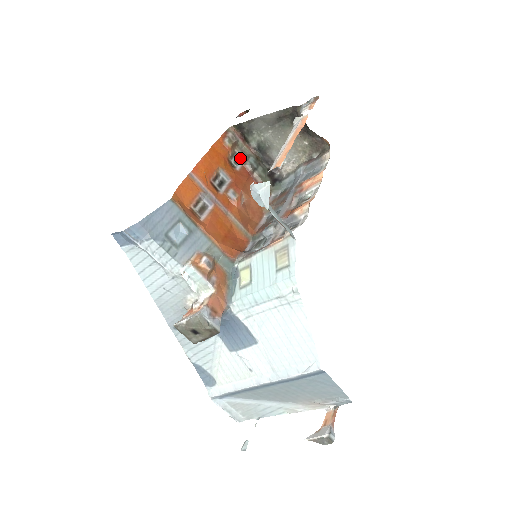
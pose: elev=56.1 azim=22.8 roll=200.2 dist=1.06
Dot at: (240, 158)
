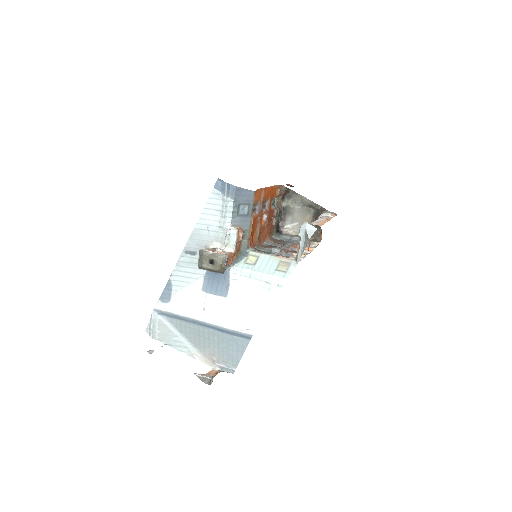
Dot at: (274, 204)
